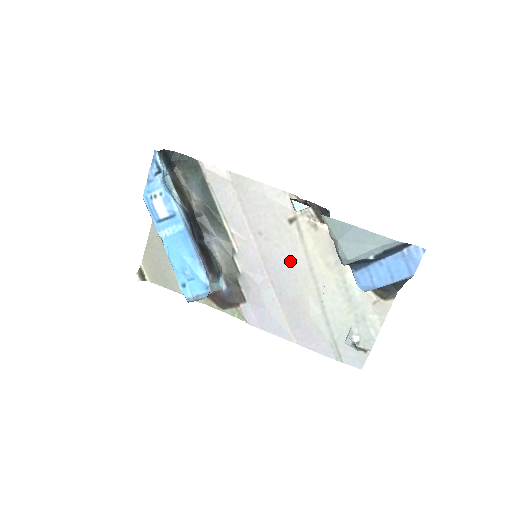
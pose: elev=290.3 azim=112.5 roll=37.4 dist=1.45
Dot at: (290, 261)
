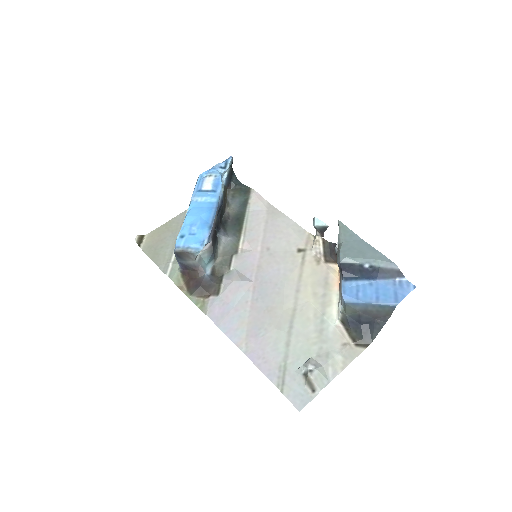
Dot at: (282, 277)
